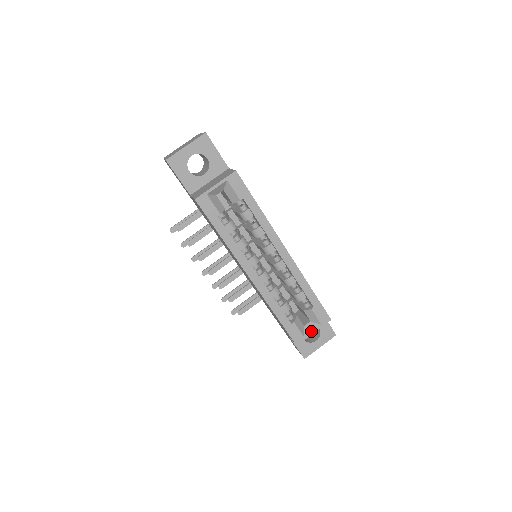
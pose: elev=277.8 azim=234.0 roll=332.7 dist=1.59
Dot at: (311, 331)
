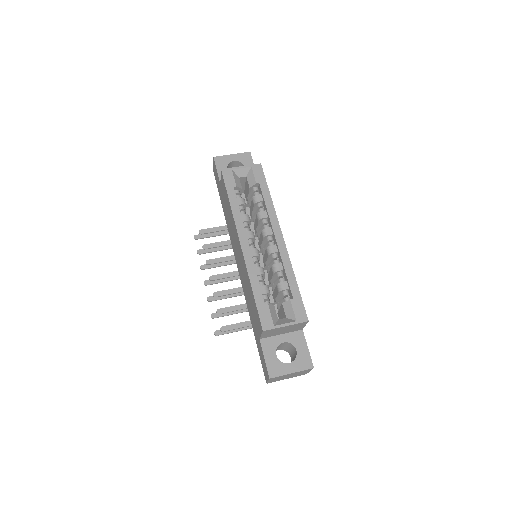
Dot at: (283, 323)
